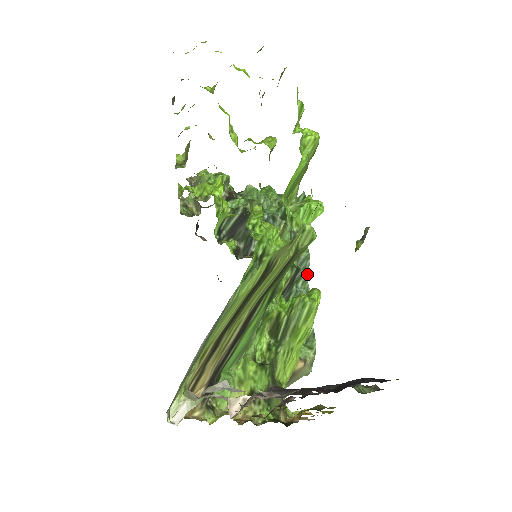
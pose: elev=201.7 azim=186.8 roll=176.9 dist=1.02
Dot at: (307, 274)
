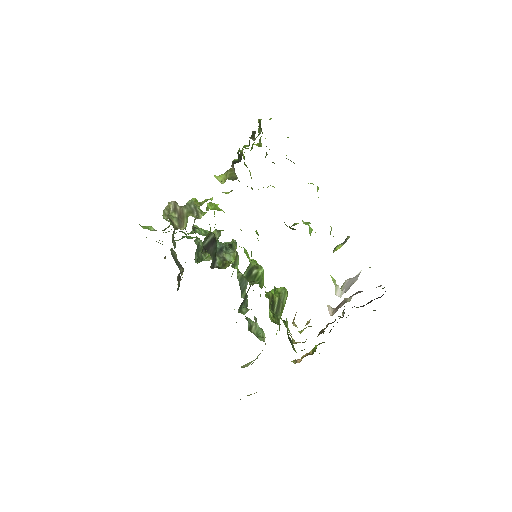
Dot at: occluded
